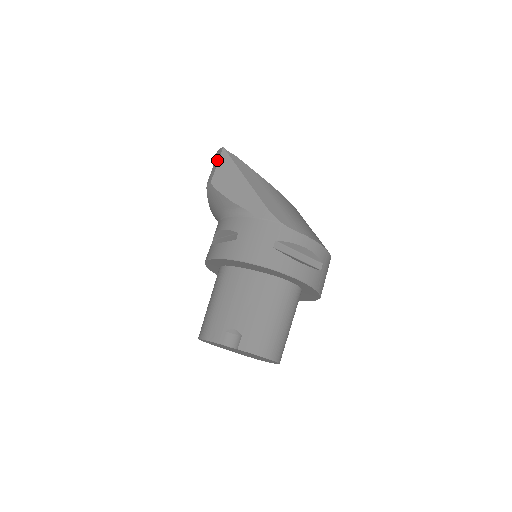
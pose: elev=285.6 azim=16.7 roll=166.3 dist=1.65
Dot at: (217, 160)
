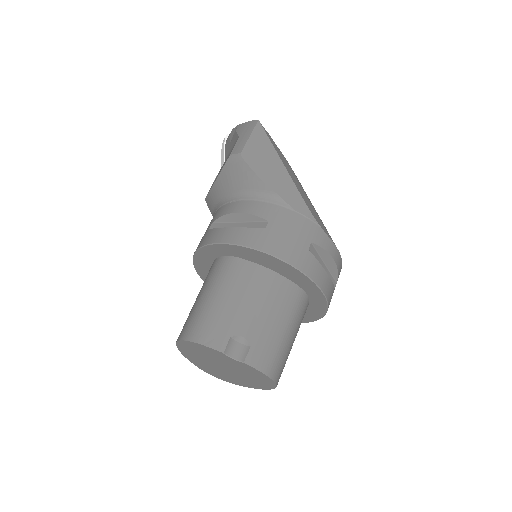
Dot at: (249, 131)
